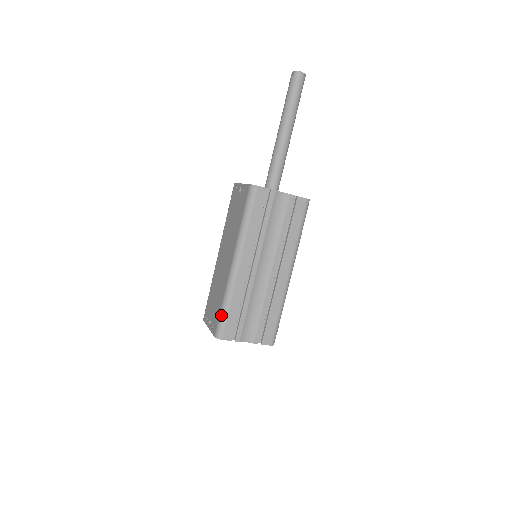
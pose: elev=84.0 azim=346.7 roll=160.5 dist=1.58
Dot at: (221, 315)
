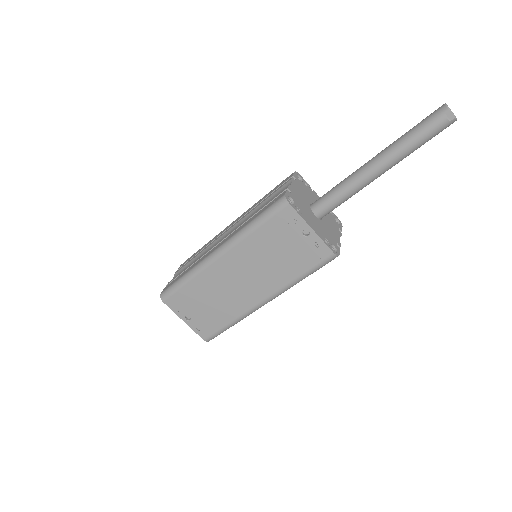
Dot at: (223, 331)
